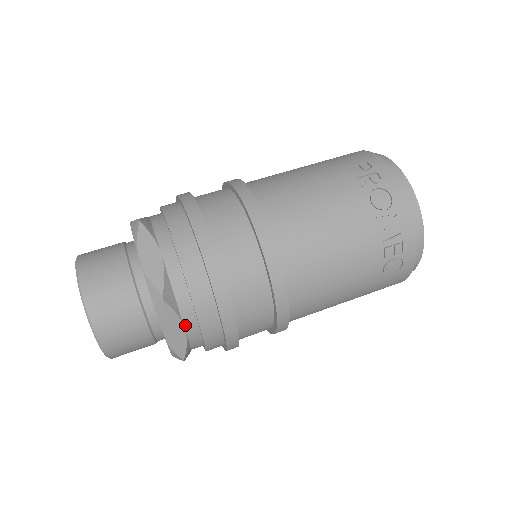
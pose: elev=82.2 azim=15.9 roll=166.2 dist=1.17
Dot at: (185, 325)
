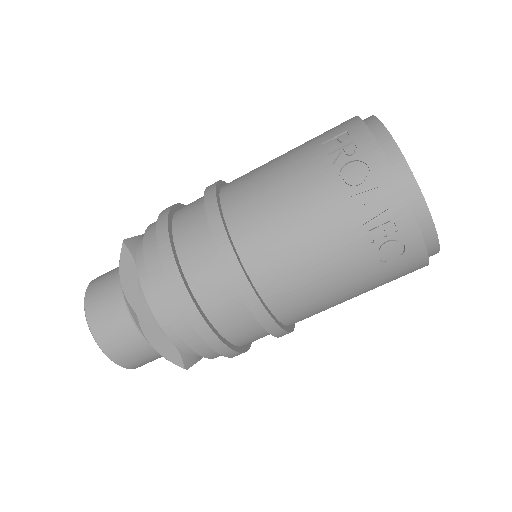
Dot at: (169, 337)
